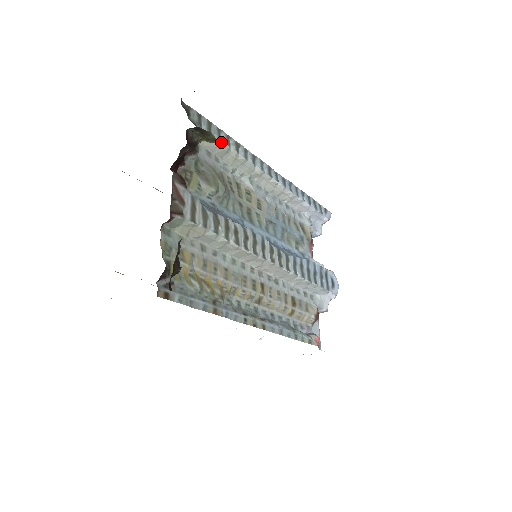
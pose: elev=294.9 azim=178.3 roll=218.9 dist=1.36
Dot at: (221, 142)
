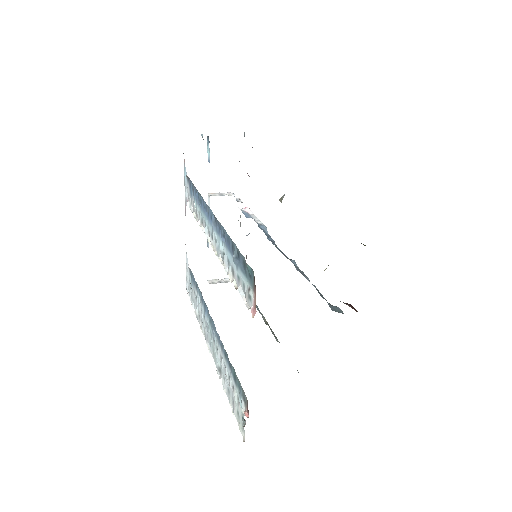
Dot at: occluded
